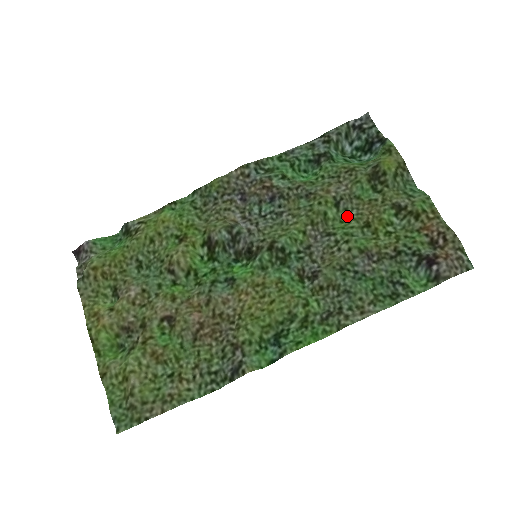
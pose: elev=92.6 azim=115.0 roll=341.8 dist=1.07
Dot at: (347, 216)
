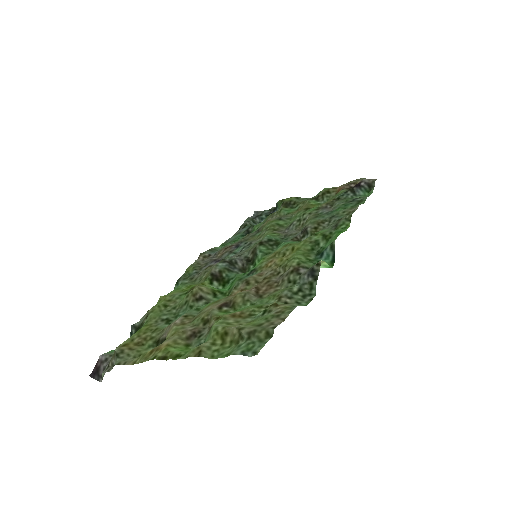
Dot at: (292, 219)
